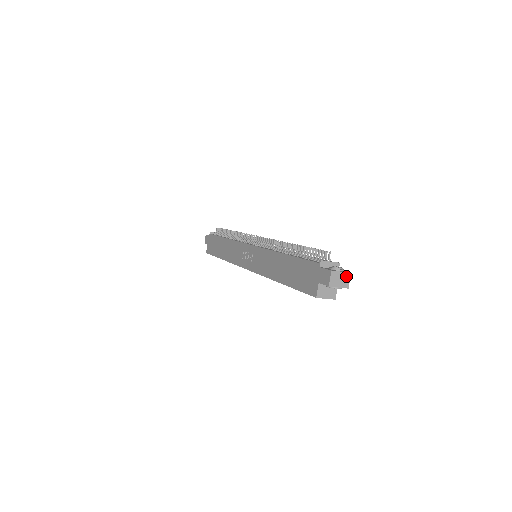
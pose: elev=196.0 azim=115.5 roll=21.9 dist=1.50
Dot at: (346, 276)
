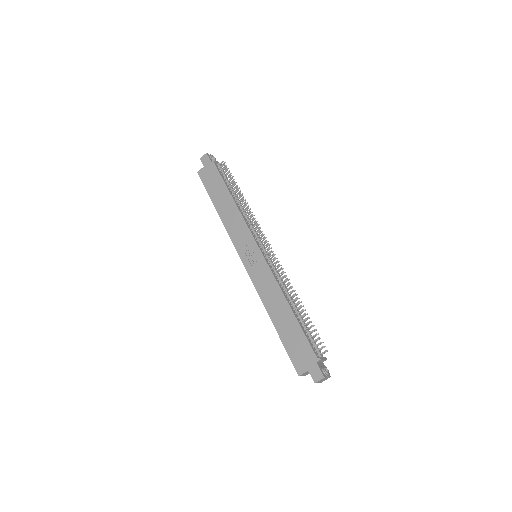
Dot at: (327, 378)
